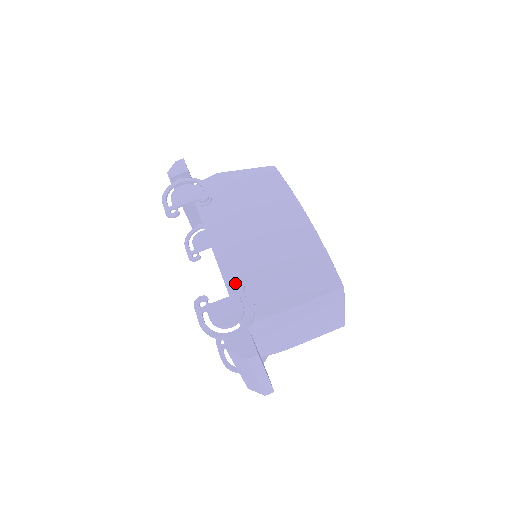
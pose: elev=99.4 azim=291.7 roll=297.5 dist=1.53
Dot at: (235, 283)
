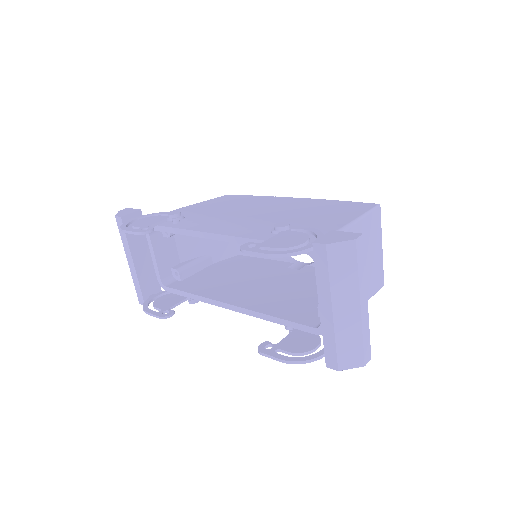
Dot at: (275, 224)
